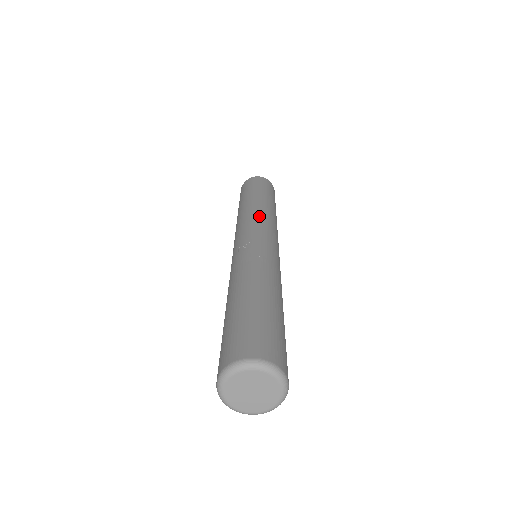
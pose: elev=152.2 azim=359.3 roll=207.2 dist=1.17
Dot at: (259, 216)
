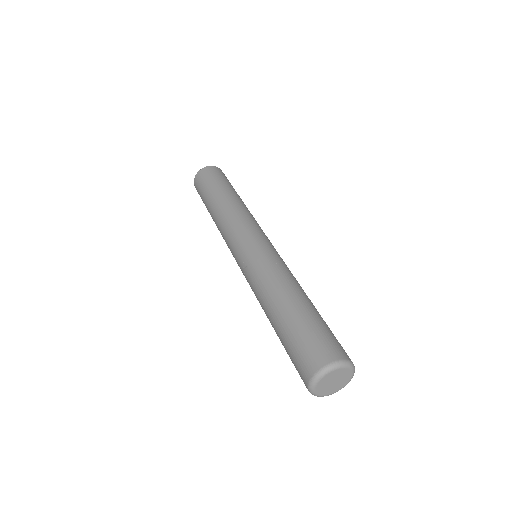
Dot at: (230, 224)
